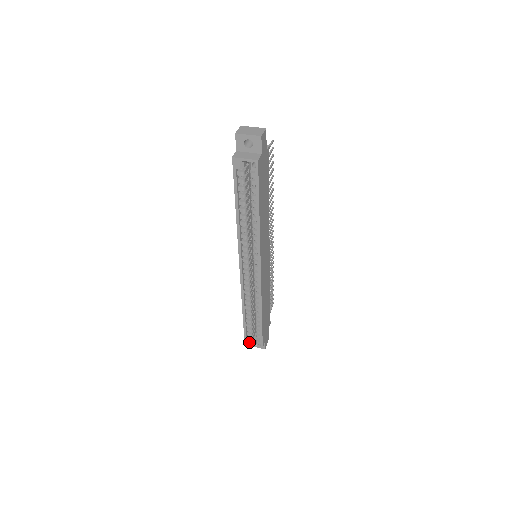
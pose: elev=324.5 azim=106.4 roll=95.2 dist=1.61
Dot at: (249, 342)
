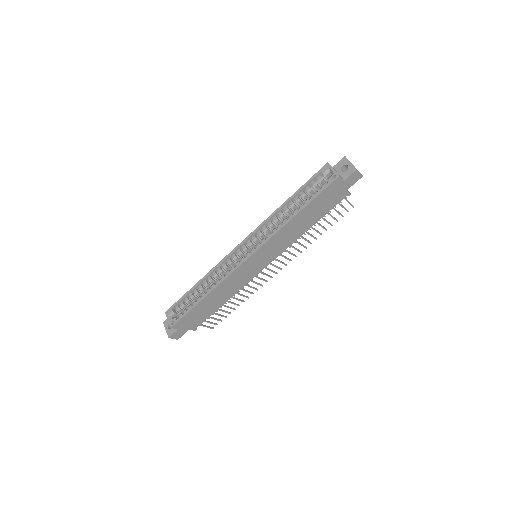
Dot at: (170, 313)
